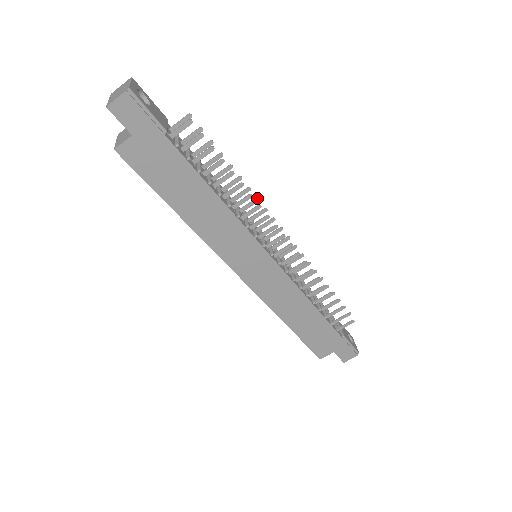
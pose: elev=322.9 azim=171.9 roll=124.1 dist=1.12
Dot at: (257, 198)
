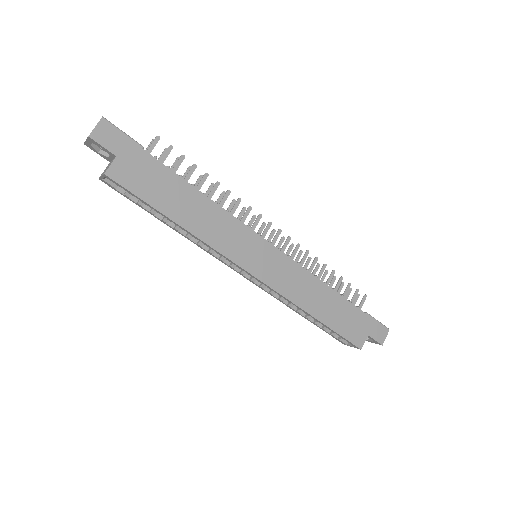
Dot at: (233, 200)
